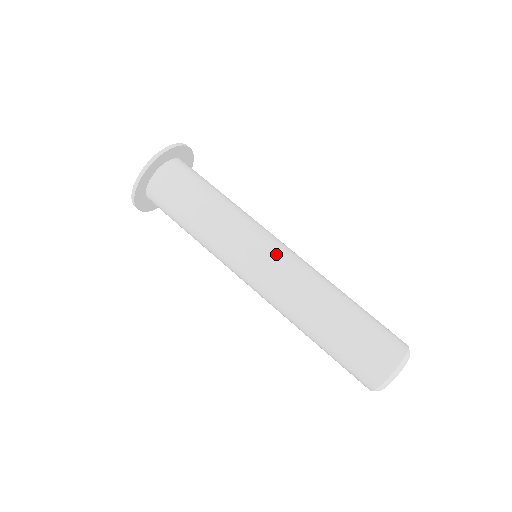
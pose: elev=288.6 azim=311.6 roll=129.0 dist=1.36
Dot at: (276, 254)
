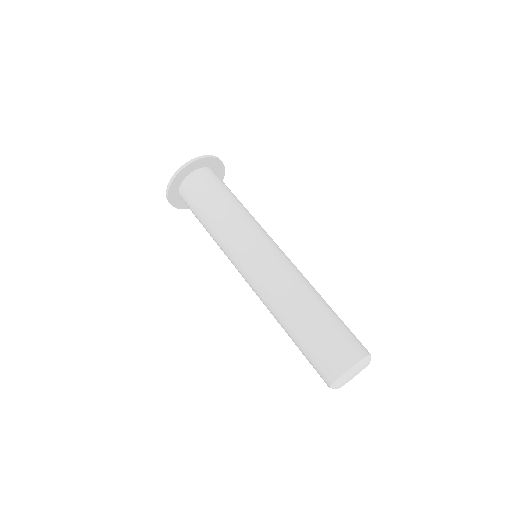
Dot at: (270, 254)
